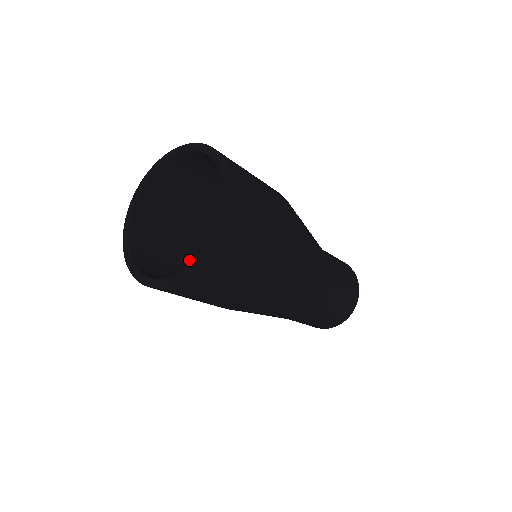
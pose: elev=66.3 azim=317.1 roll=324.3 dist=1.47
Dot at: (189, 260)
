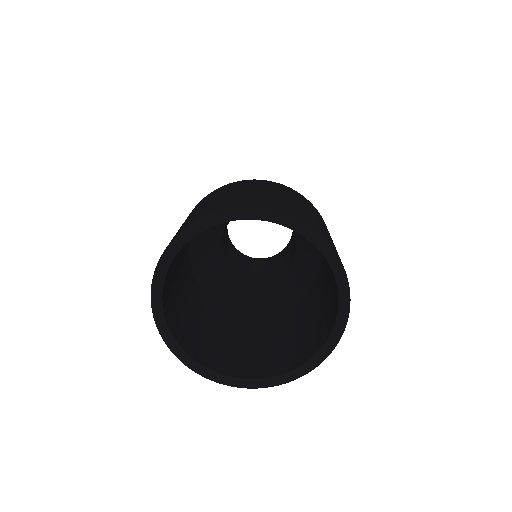
Dot at: occluded
